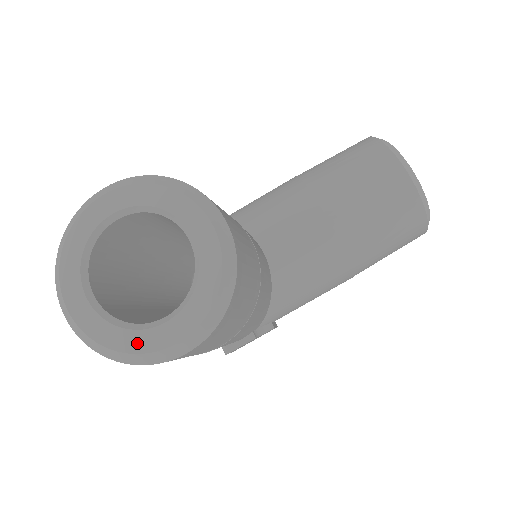
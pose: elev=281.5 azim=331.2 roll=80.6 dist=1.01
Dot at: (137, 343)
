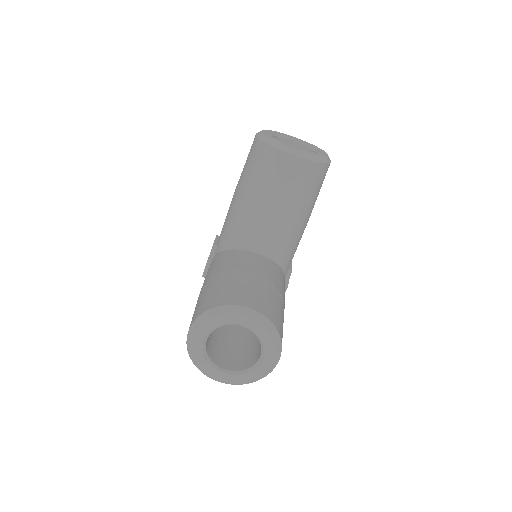
Dot at: (258, 373)
